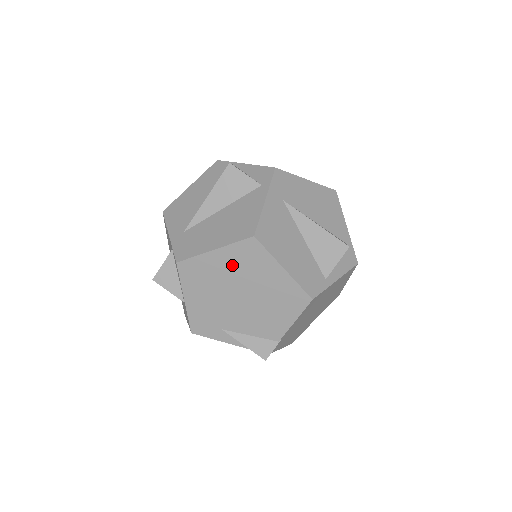
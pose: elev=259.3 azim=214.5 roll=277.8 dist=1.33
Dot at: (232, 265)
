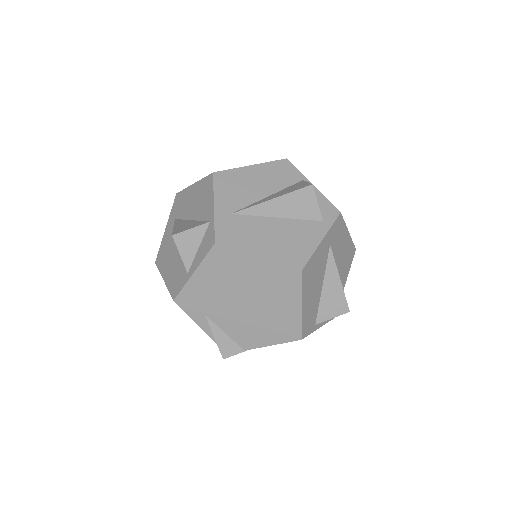
Dot at: (262, 277)
